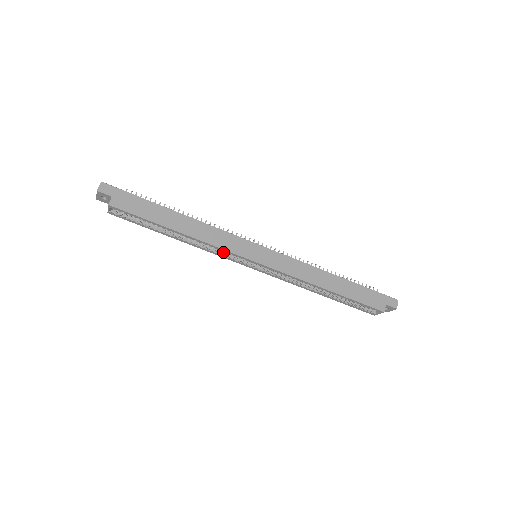
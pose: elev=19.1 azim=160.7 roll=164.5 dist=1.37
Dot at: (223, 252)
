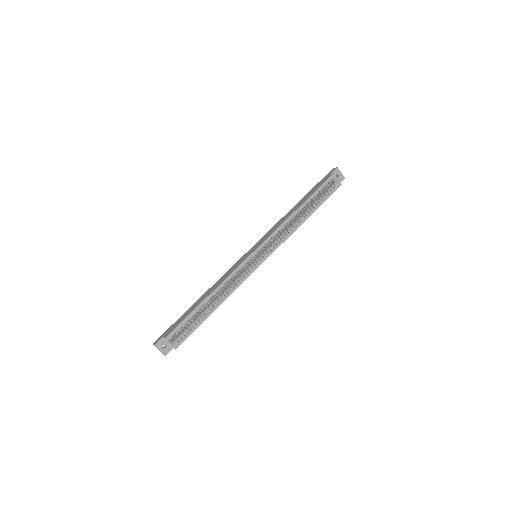
Dot at: (241, 276)
